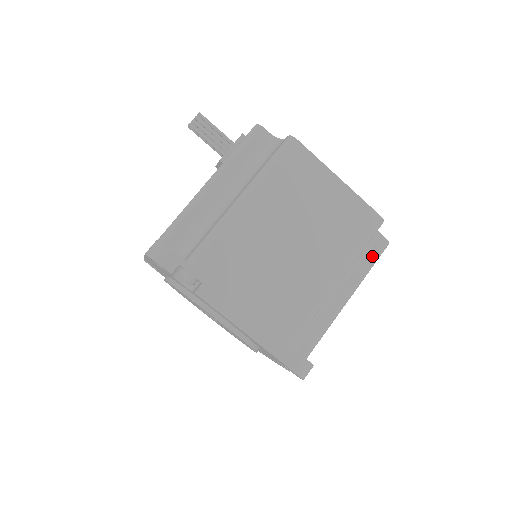
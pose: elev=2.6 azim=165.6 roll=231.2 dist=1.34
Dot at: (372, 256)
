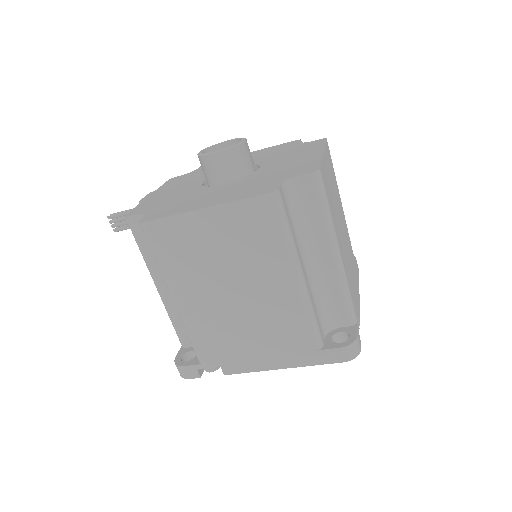
Dot at: (315, 202)
